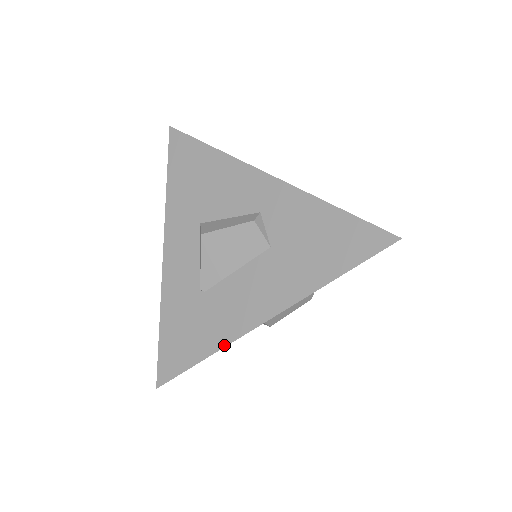
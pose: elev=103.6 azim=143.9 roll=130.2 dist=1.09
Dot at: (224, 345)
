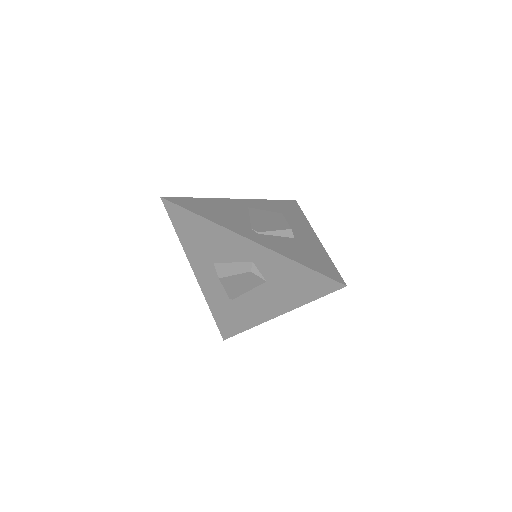
Dot at: (255, 325)
